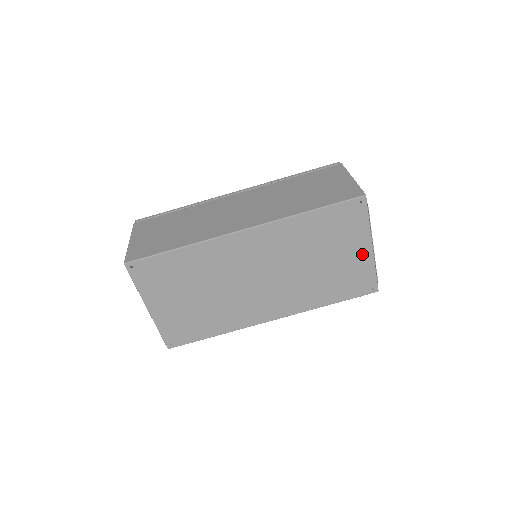
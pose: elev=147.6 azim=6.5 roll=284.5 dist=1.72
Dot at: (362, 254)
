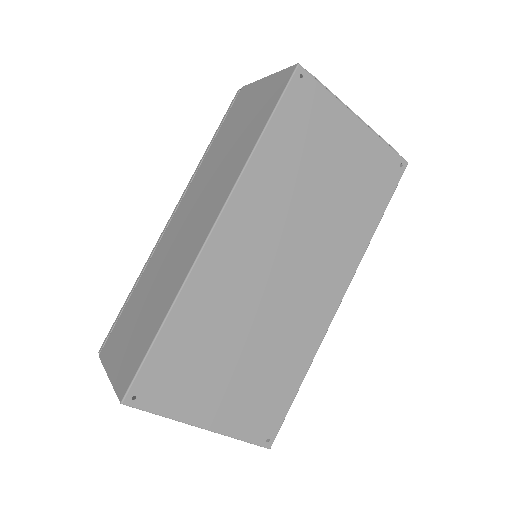
Dot at: (356, 136)
